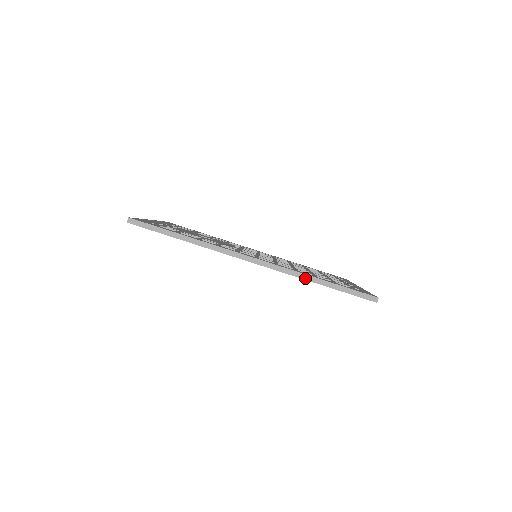
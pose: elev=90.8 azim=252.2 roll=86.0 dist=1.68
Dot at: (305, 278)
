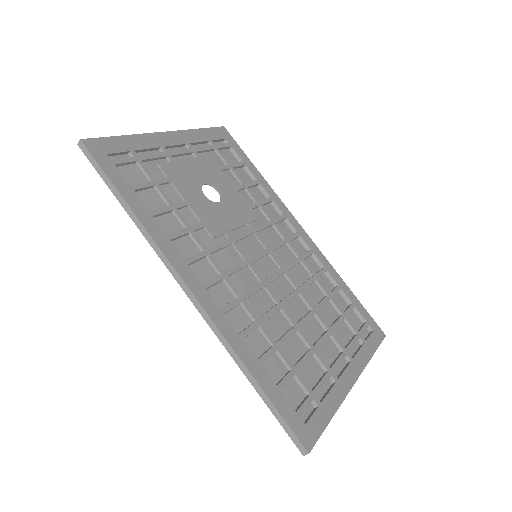
Dot at: (235, 359)
